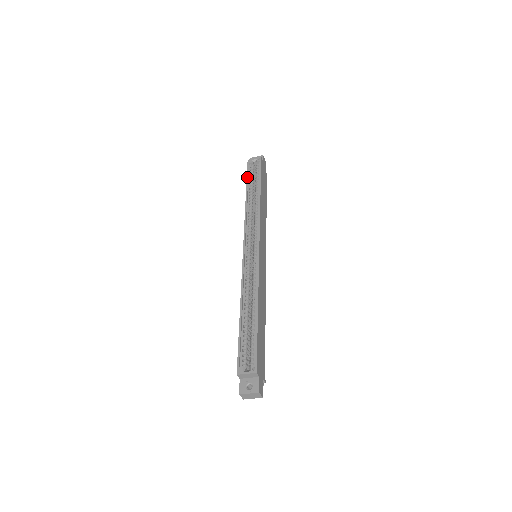
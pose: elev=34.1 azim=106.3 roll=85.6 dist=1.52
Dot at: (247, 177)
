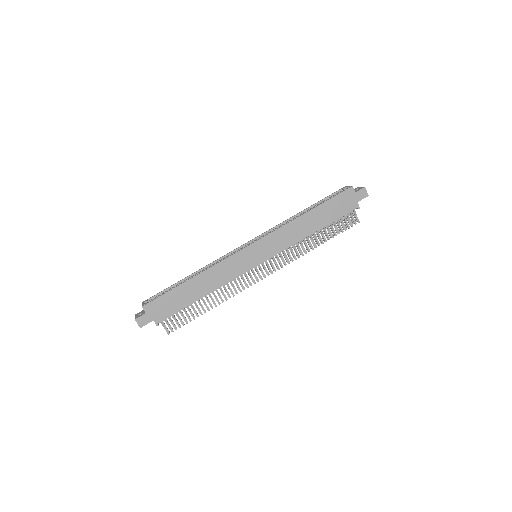
Dot at: (324, 198)
